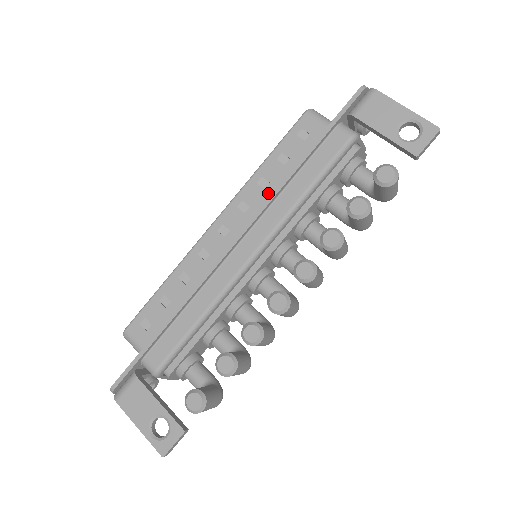
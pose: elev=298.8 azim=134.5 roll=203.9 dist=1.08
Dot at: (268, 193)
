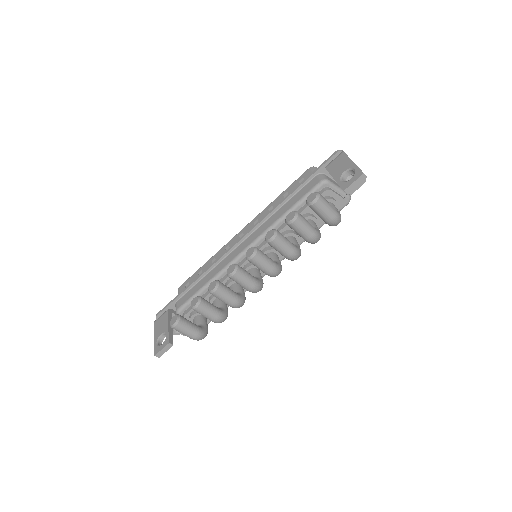
Dot at: occluded
